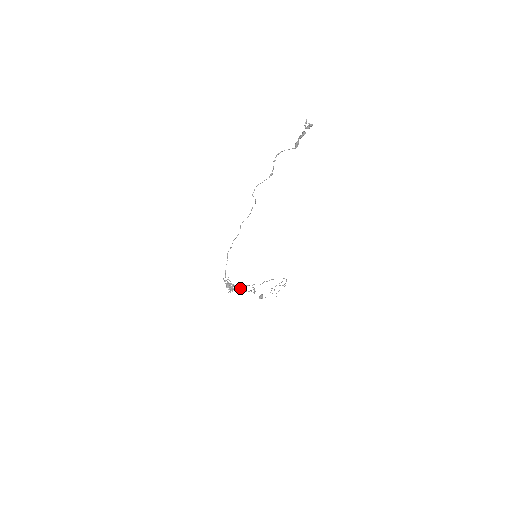
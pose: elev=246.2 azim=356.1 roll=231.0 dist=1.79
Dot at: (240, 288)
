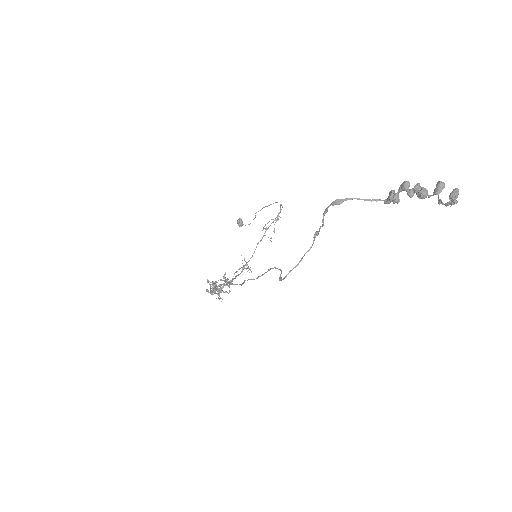
Dot at: (231, 282)
